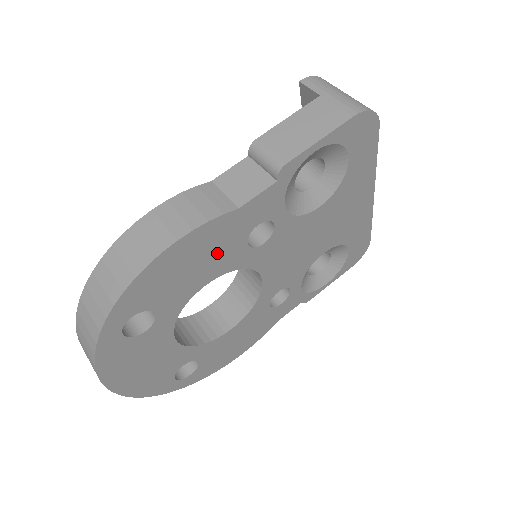
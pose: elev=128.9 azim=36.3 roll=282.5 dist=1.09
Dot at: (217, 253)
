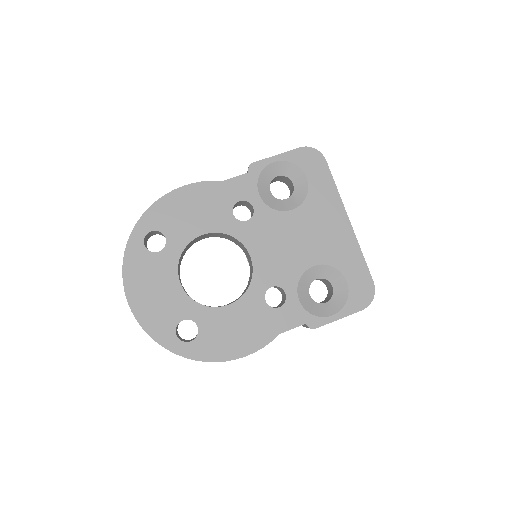
Dot at: (210, 210)
